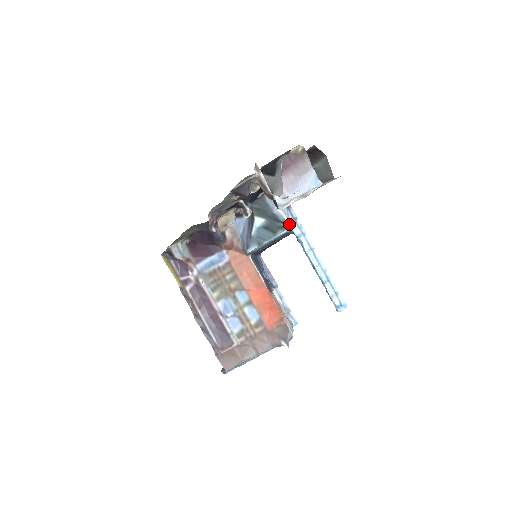
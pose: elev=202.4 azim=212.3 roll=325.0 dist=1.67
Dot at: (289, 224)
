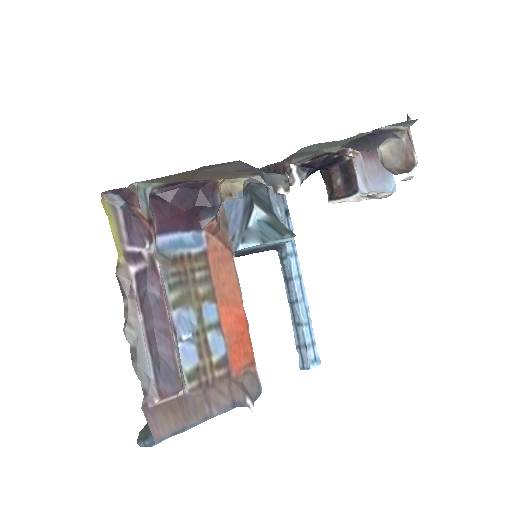
Dot at: occluded
